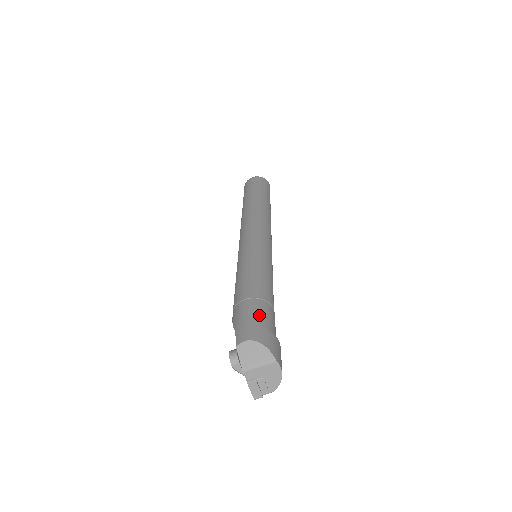
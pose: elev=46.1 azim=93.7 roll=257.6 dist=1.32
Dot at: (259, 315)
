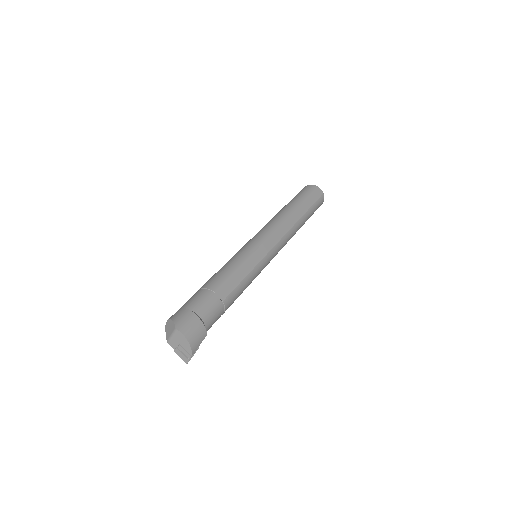
Dot at: (190, 300)
